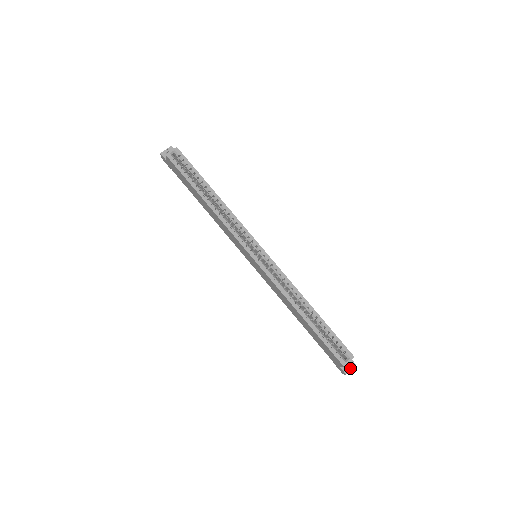
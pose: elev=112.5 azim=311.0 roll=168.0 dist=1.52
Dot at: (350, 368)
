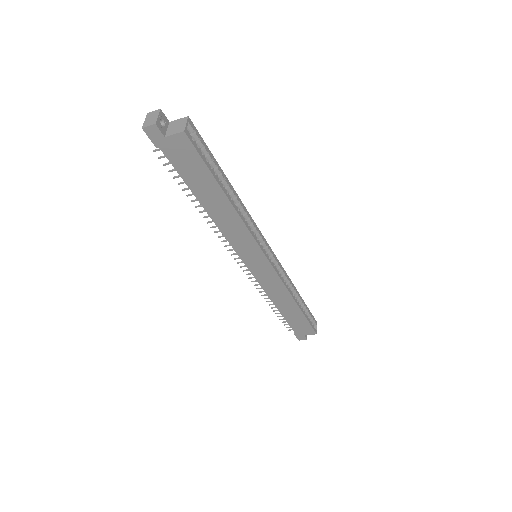
Dot at: occluded
